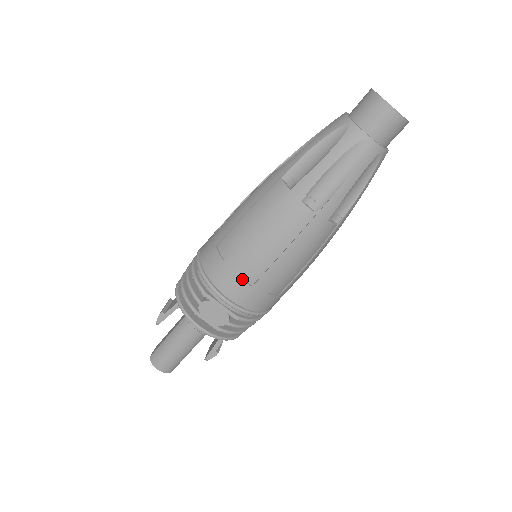
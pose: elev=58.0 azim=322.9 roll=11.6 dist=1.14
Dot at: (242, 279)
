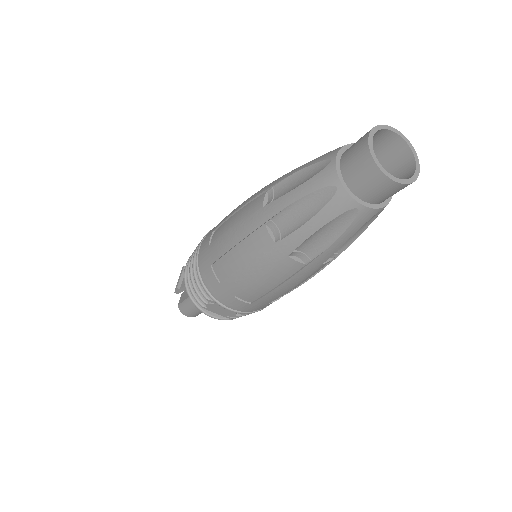
Dot at: (240, 300)
